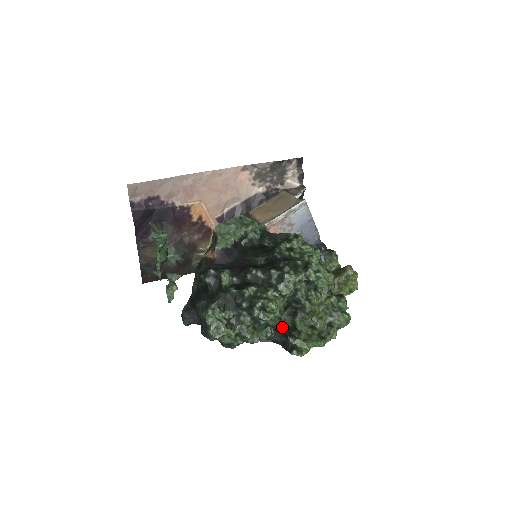
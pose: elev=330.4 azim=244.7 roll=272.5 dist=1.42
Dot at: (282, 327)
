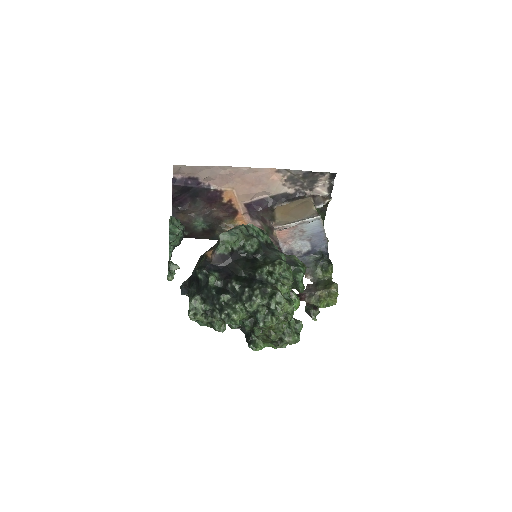
Dot at: occluded
